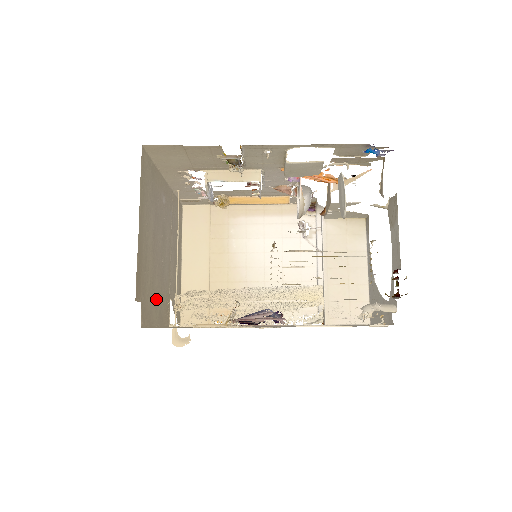
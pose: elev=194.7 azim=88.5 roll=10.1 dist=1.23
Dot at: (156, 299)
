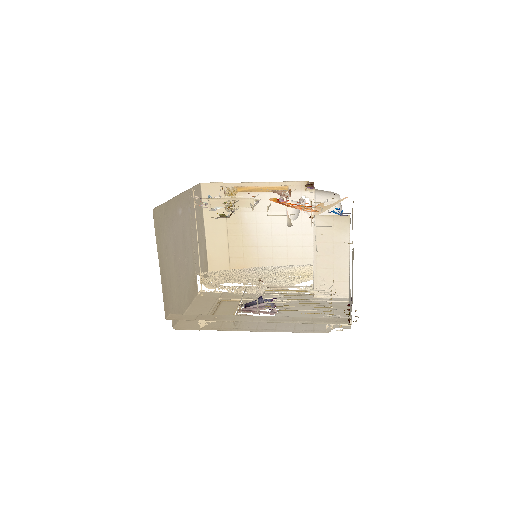
Dot at: (183, 293)
